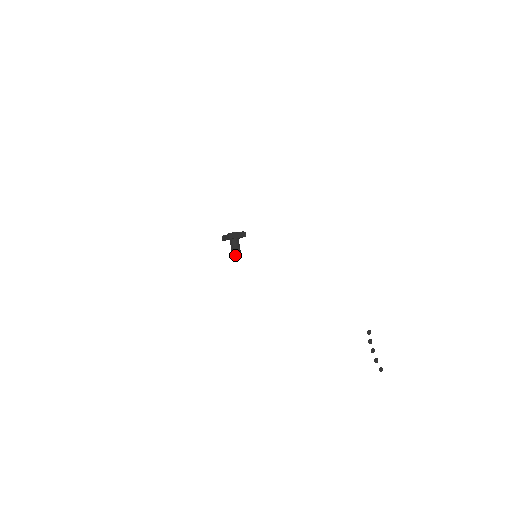
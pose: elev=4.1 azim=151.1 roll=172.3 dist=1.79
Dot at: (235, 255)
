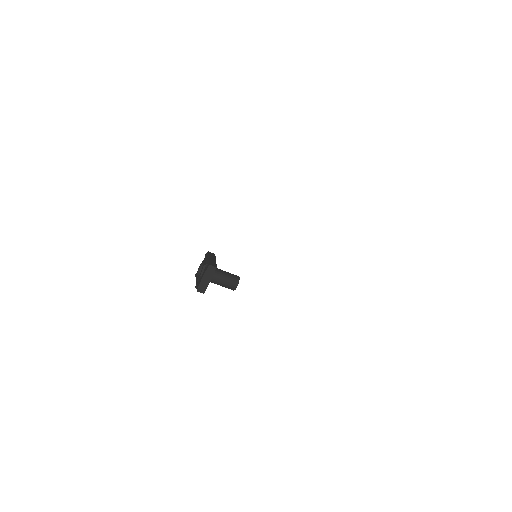
Dot at: occluded
